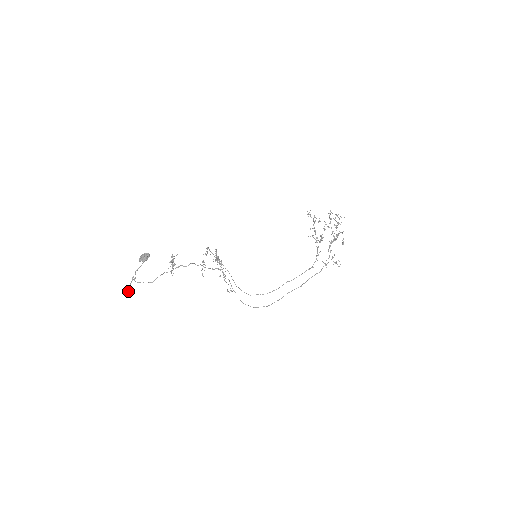
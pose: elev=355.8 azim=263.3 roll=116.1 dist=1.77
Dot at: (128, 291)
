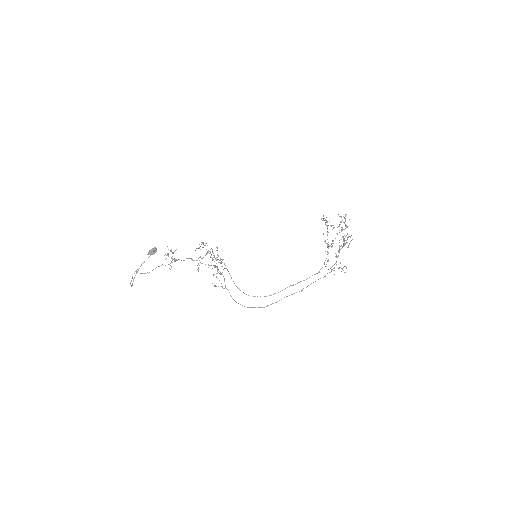
Dot at: (131, 281)
